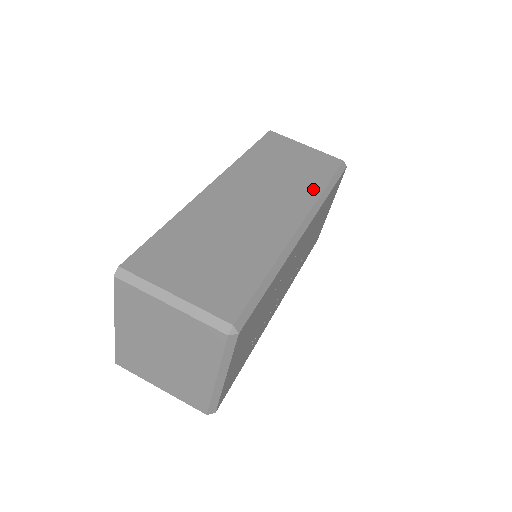
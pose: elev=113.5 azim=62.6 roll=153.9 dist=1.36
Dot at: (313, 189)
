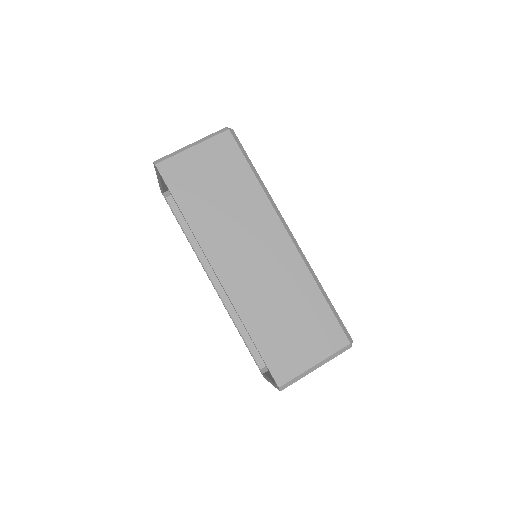
Dot at: (256, 194)
